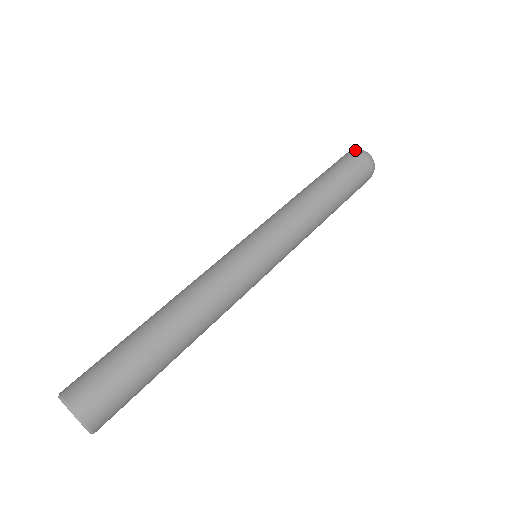
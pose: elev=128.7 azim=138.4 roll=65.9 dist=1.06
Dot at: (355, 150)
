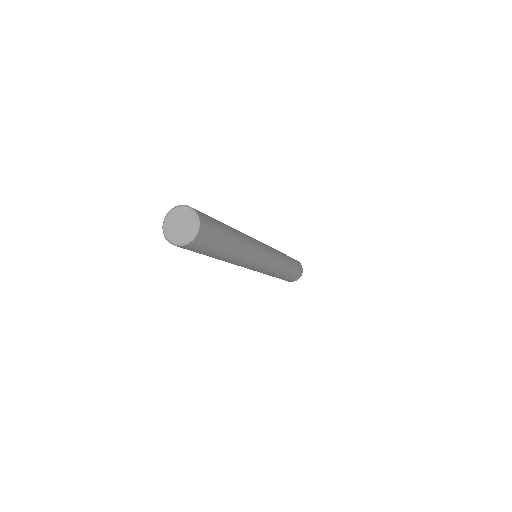
Dot at: occluded
